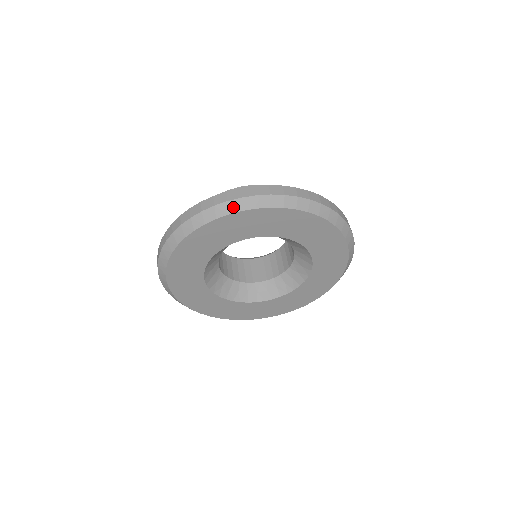
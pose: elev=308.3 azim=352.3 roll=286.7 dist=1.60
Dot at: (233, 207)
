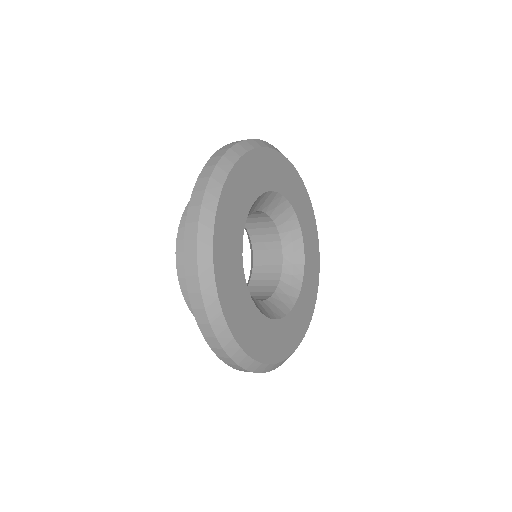
Dot at: (231, 158)
